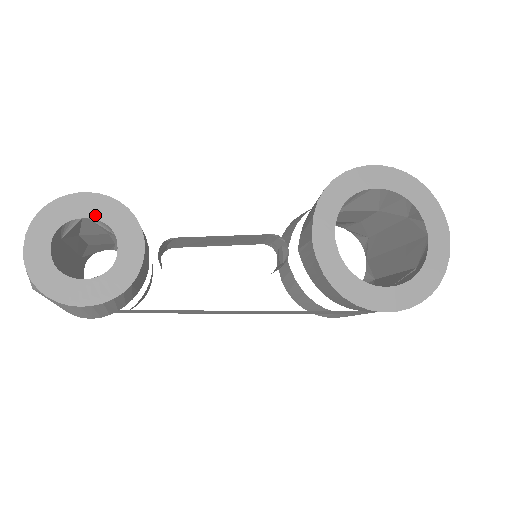
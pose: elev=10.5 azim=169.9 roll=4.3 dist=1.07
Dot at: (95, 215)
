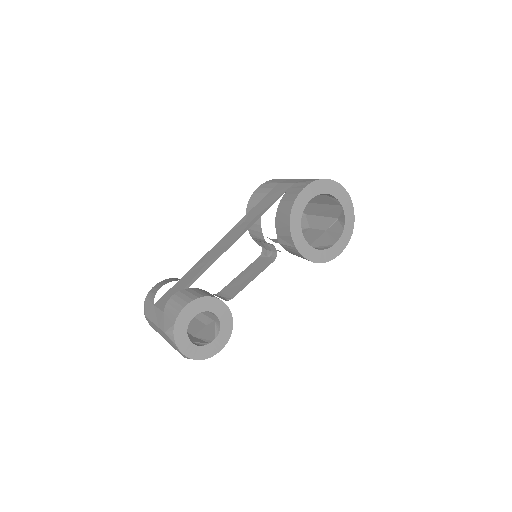
Dot at: (198, 311)
